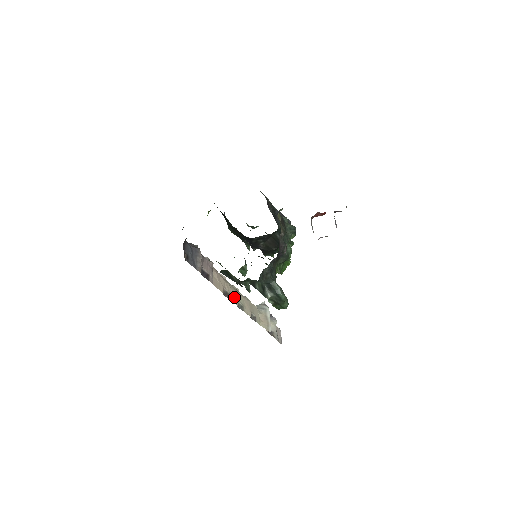
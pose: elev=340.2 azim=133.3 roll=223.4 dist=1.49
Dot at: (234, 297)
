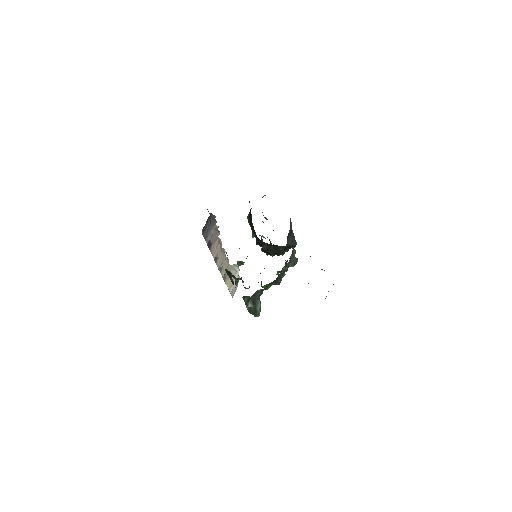
Dot at: (220, 261)
